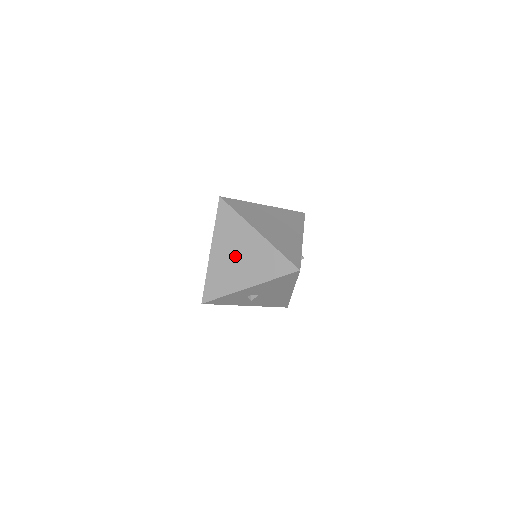
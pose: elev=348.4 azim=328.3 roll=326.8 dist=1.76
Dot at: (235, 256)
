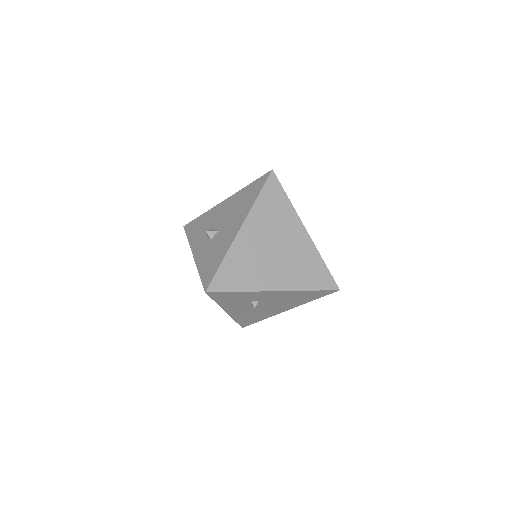
Dot at: (271, 247)
